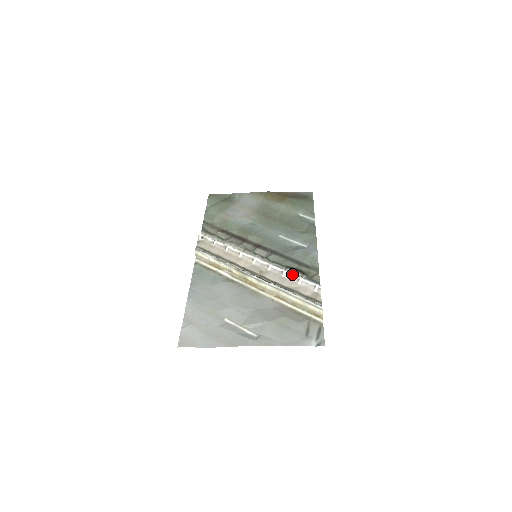
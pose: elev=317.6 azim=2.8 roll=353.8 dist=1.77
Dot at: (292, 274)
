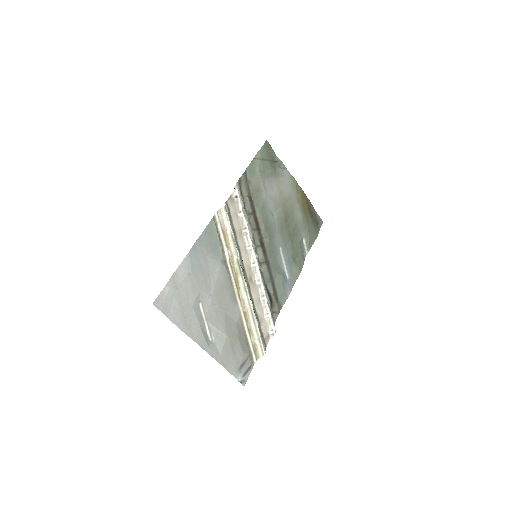
Dot at: (268, 305)
